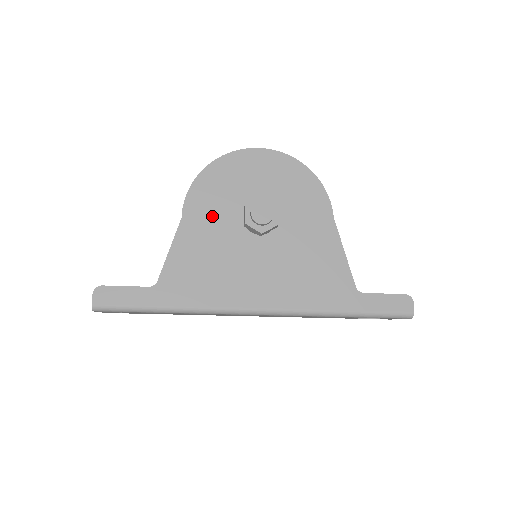
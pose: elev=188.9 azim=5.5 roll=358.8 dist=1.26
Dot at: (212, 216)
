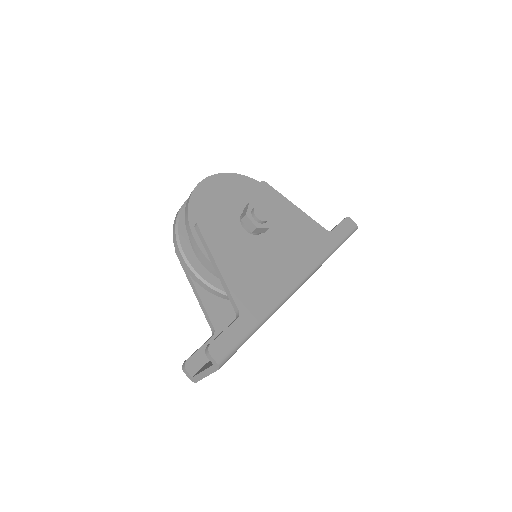
Dot at: (227, 240)
